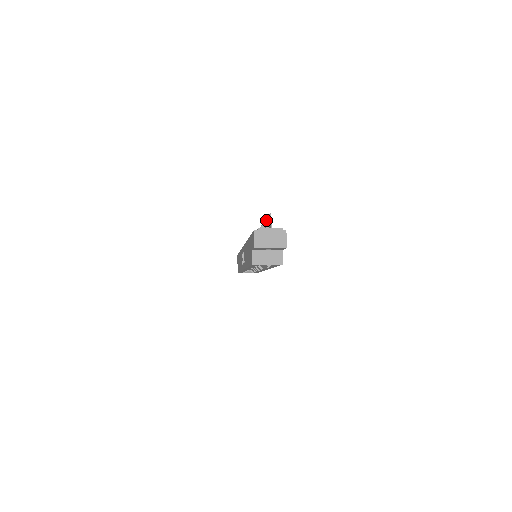
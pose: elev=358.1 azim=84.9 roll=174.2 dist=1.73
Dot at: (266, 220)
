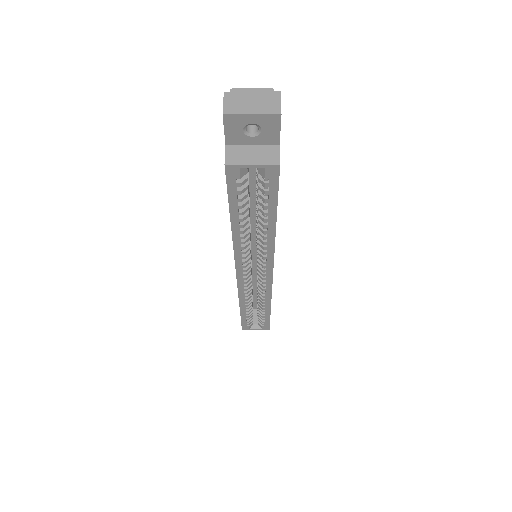
Dot at: occluded
